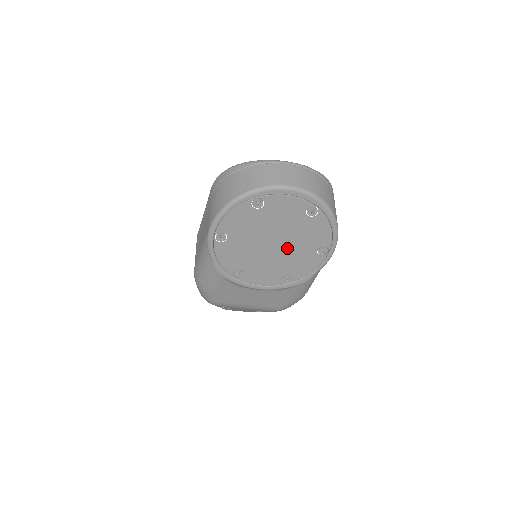
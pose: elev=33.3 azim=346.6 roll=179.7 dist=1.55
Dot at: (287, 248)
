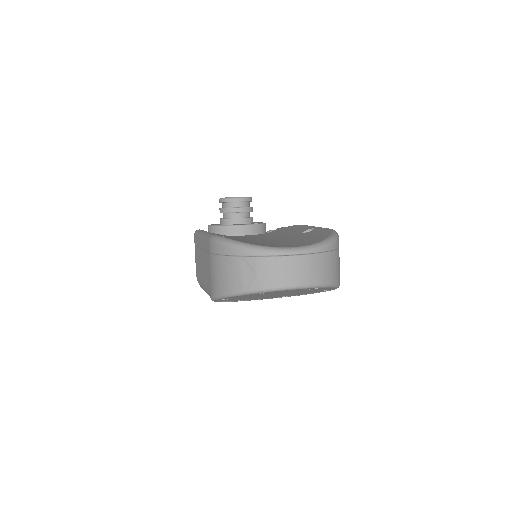
Dot at: occluded
